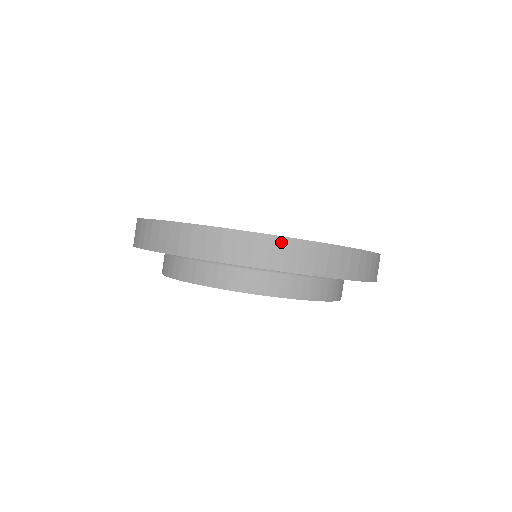
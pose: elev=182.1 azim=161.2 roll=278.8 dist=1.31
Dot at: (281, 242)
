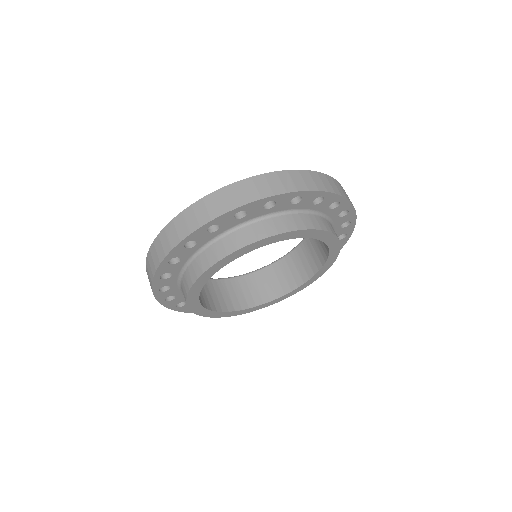
Dot at: (223, 191)
